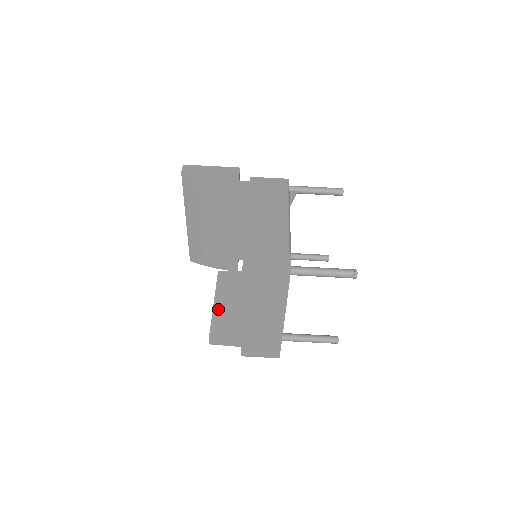
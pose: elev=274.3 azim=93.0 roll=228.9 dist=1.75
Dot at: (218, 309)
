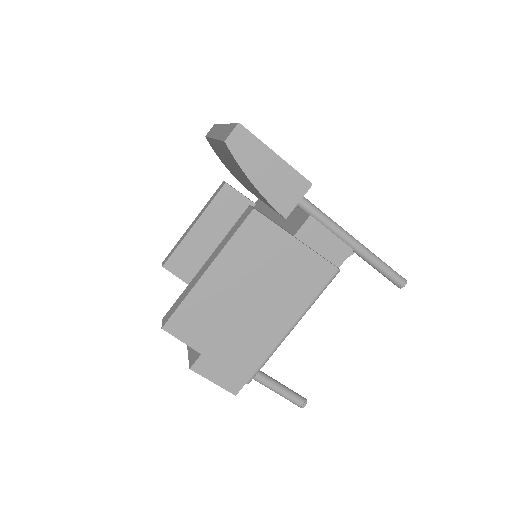
Dot at: (192, 238)
